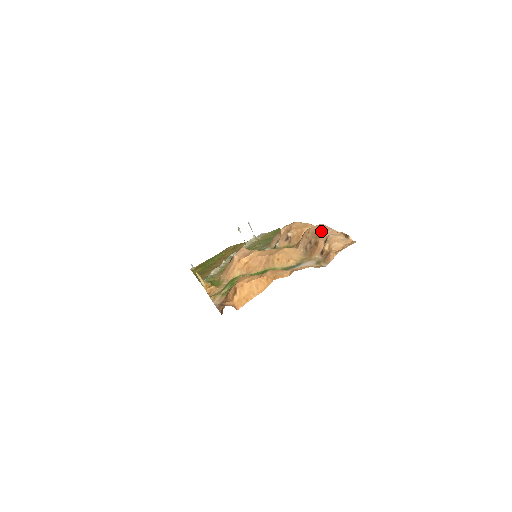
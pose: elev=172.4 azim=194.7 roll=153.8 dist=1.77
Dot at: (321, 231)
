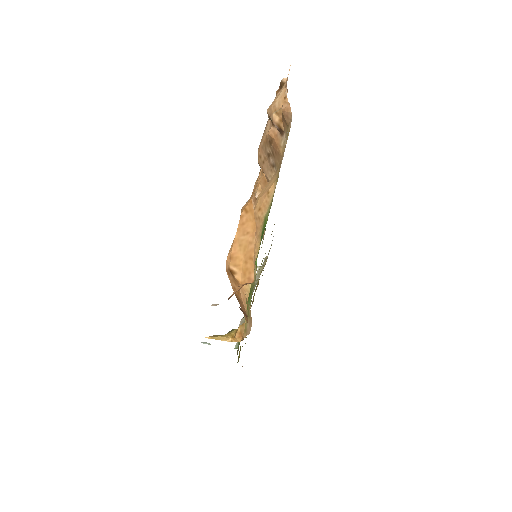
Dot at: (264, 133)
